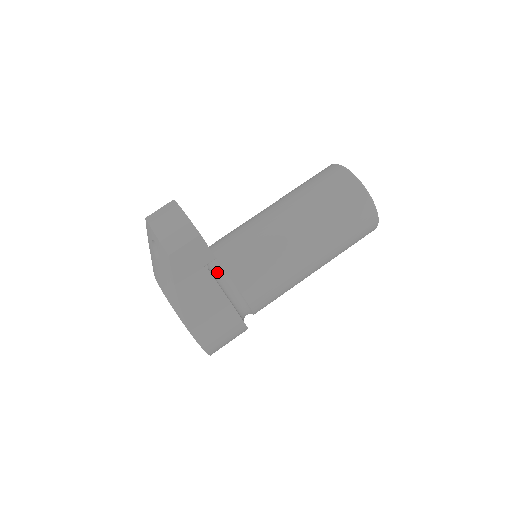
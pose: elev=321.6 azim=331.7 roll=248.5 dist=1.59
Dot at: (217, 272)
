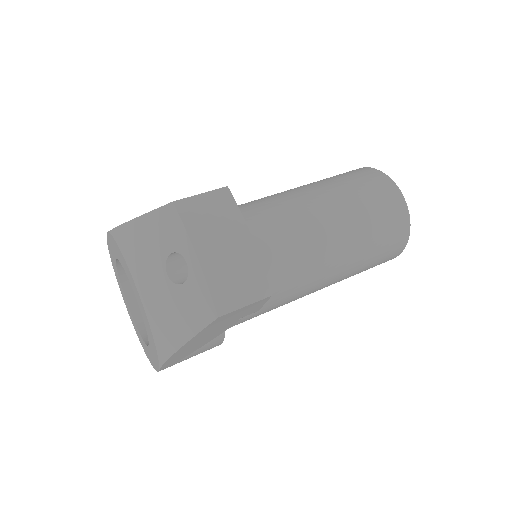
Dot at: occluded
